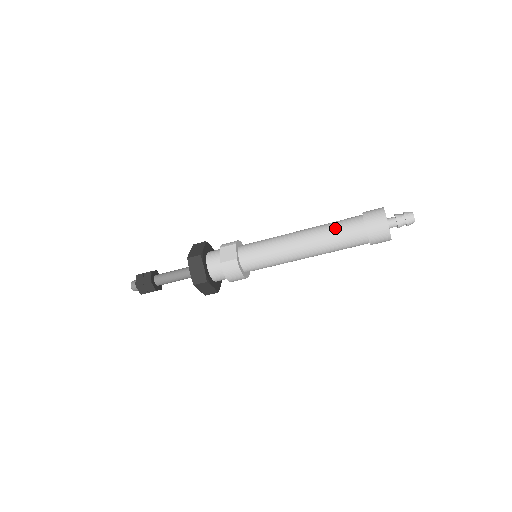
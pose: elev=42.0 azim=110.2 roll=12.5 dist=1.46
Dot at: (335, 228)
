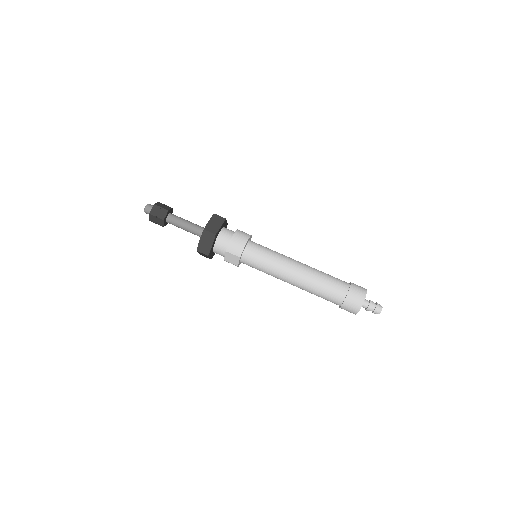
Dot at: occluded
